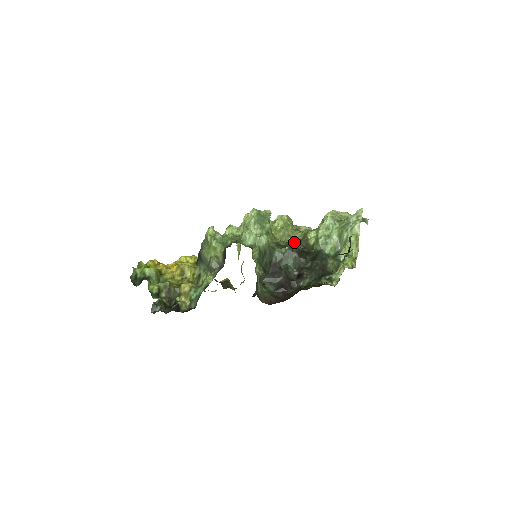
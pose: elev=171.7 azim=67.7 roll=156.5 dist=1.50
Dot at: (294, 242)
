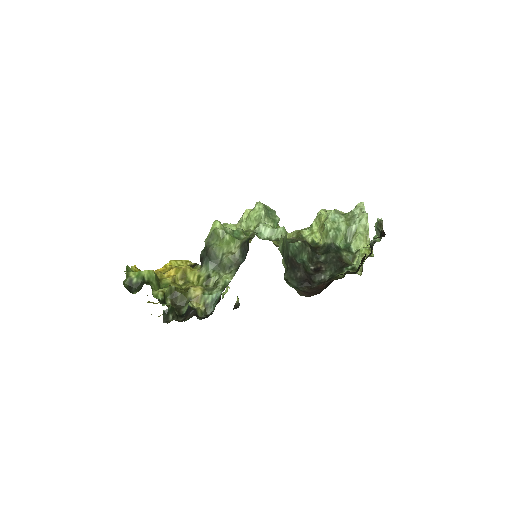
Dot at: occluded
